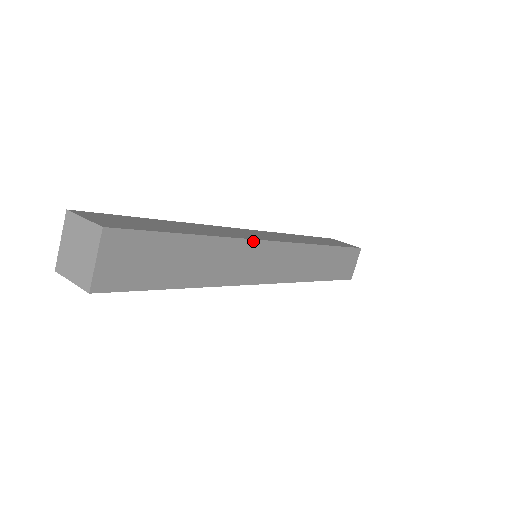
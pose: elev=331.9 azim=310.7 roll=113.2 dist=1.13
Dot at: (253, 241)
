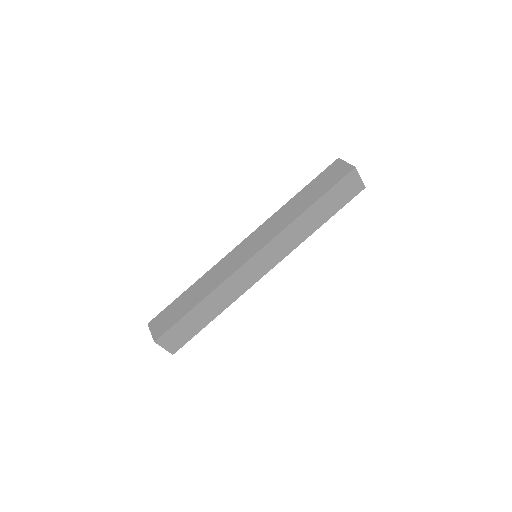
Dot at: (234, 273)
